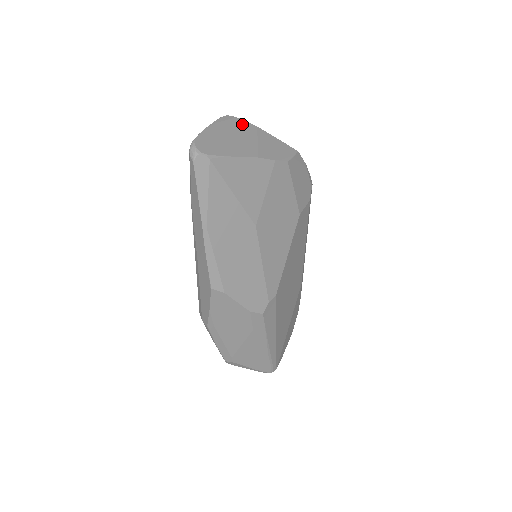
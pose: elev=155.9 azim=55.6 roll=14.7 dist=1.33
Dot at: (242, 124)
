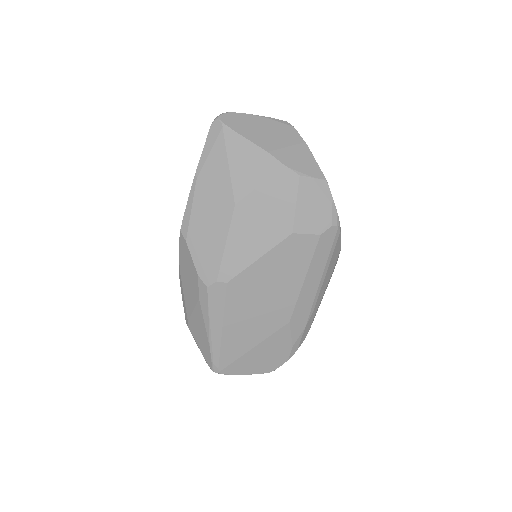
Dot at: (291, 132)
